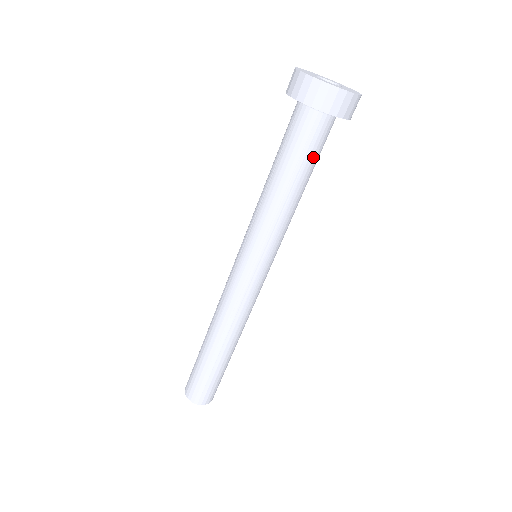
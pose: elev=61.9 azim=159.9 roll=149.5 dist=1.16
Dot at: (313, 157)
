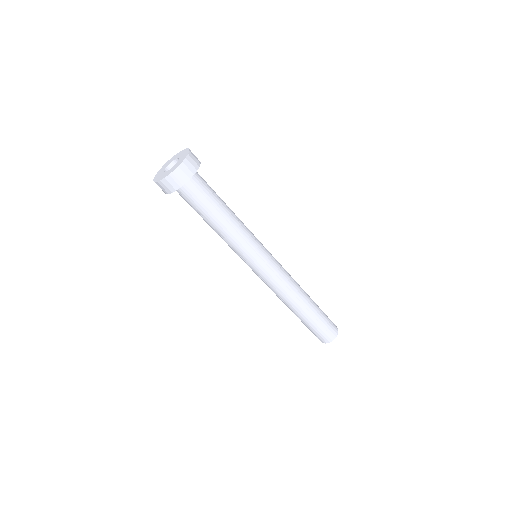
Dot at: (200, 207)
